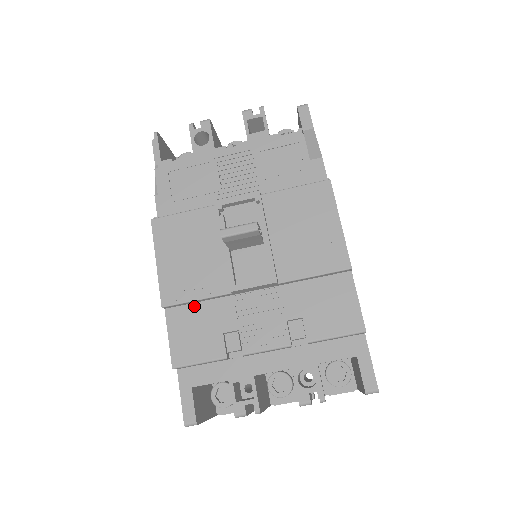
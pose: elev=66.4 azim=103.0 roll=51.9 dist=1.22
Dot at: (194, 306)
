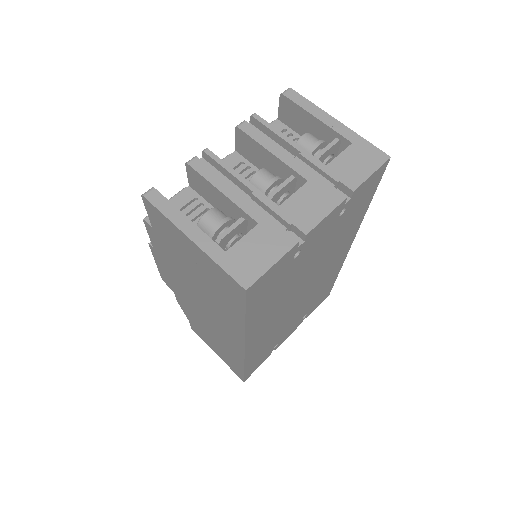
Dot at: occluded
